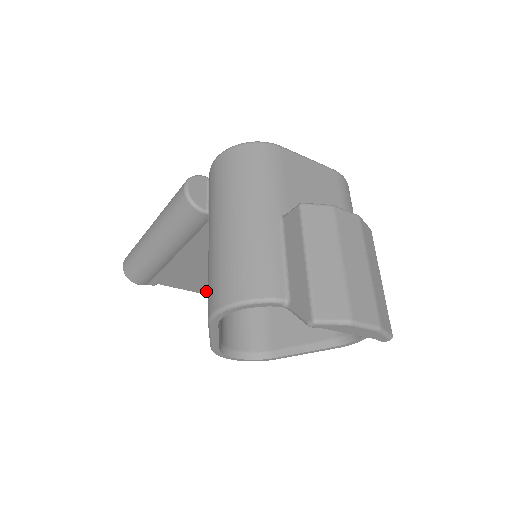
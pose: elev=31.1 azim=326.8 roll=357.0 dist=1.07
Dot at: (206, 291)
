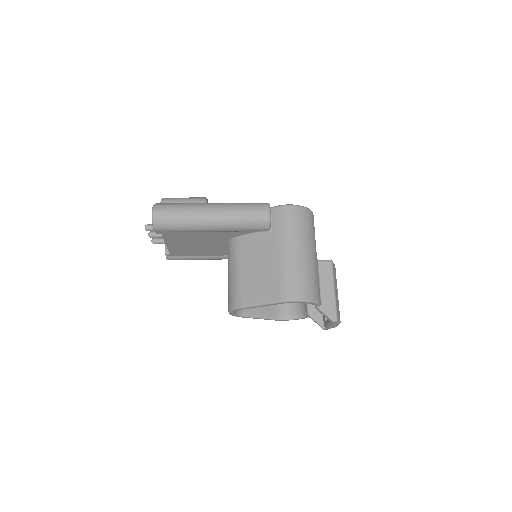
Dot at: (173, 248)
